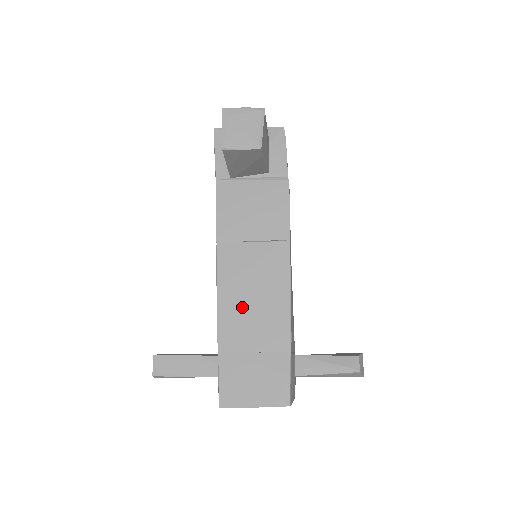
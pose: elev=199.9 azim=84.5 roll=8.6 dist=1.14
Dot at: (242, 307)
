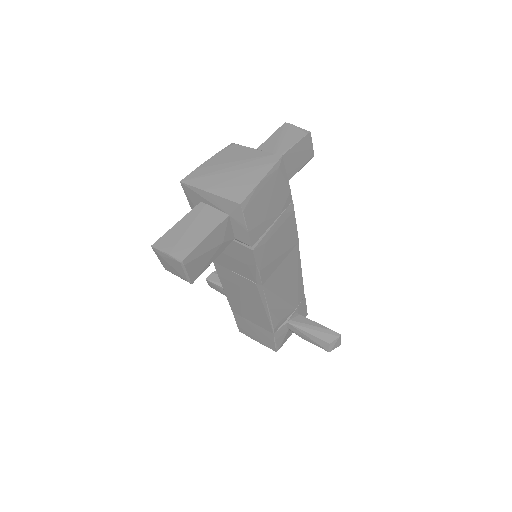
Dot at: (239, 301)
